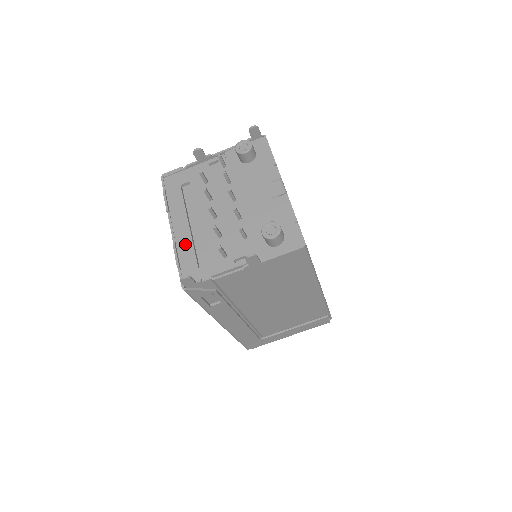
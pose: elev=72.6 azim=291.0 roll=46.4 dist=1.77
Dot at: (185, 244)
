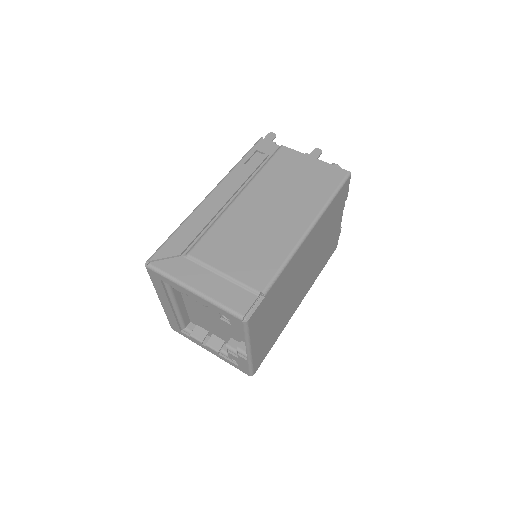
Dot at: occluded
